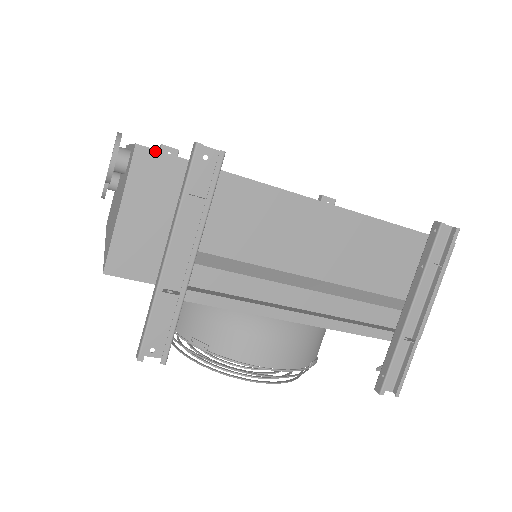
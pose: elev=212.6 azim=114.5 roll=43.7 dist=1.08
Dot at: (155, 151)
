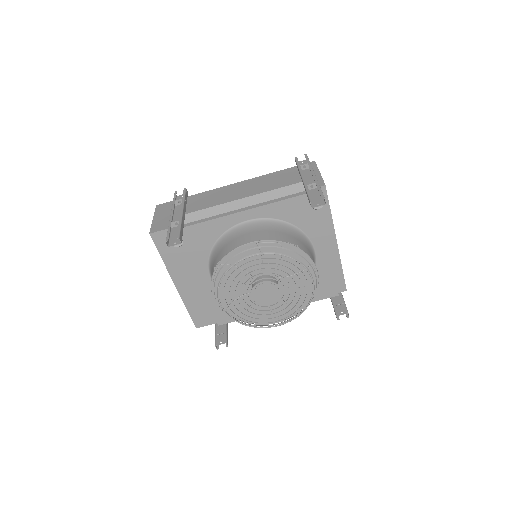
Dot at: (163, 204)
